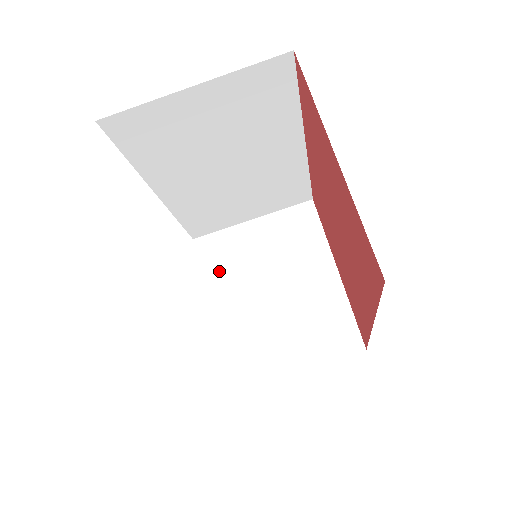
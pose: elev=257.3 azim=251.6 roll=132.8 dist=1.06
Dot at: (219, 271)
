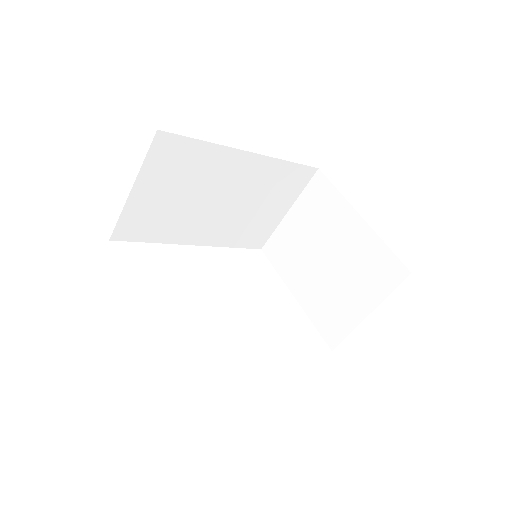
Dot at: (285, 264)
